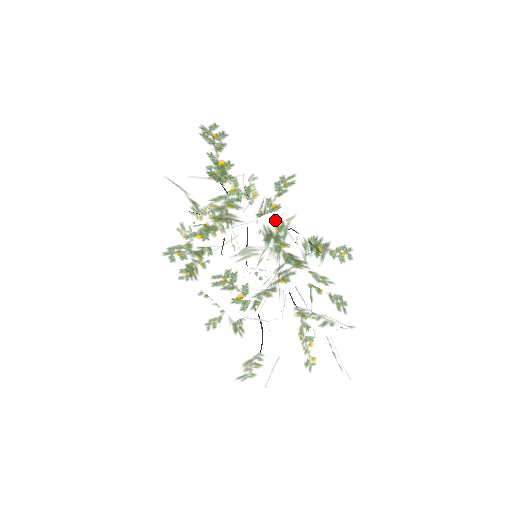
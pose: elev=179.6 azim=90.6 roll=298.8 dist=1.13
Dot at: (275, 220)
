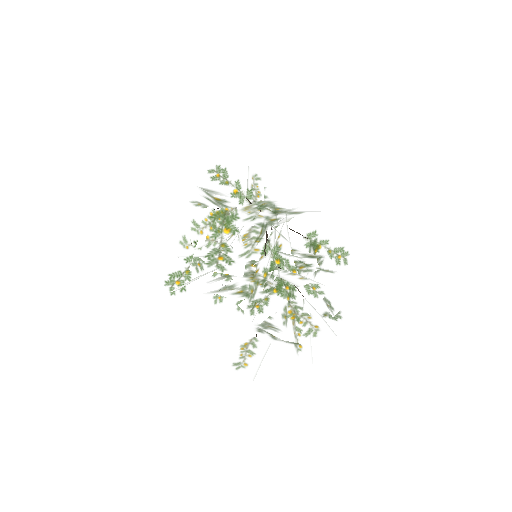
Dot at: (264, 267)
